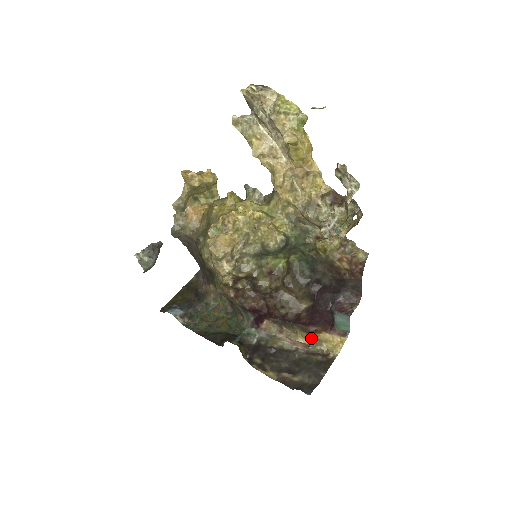
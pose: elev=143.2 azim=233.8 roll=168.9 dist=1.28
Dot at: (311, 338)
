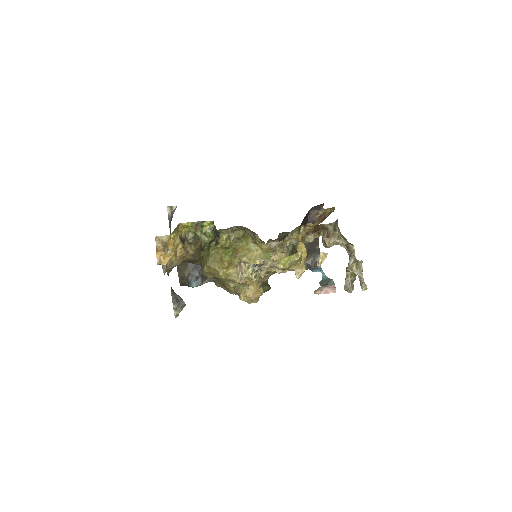
Dot at: occluded
